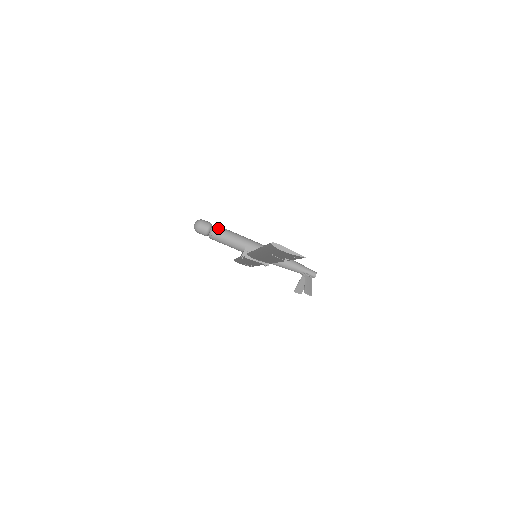
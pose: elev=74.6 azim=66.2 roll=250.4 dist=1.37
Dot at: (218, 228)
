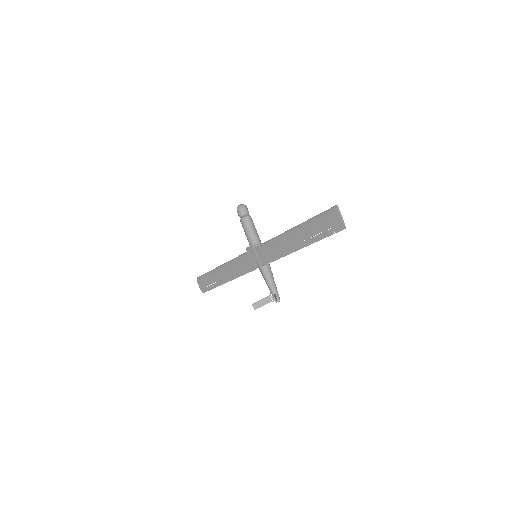
Dot at: occluded
